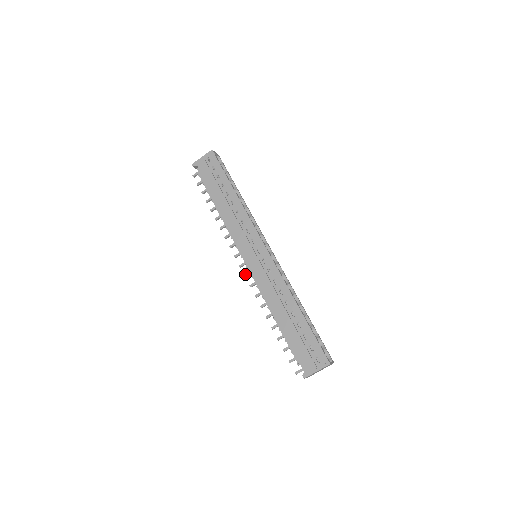
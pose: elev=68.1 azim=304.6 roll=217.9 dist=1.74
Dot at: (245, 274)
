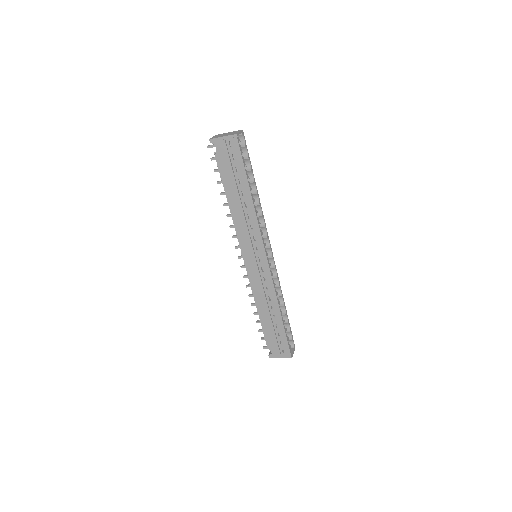
Dot at: (242, 266)
